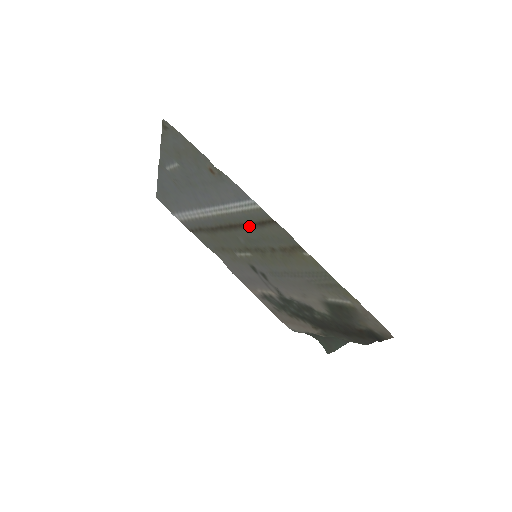
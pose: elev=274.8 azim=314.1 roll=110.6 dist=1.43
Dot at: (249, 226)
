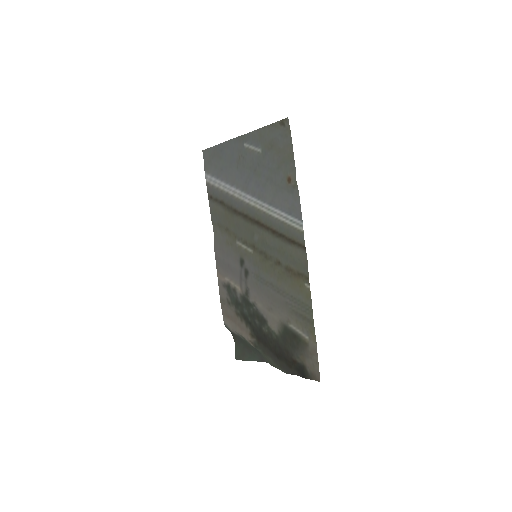
Dot at: (276, 234)
